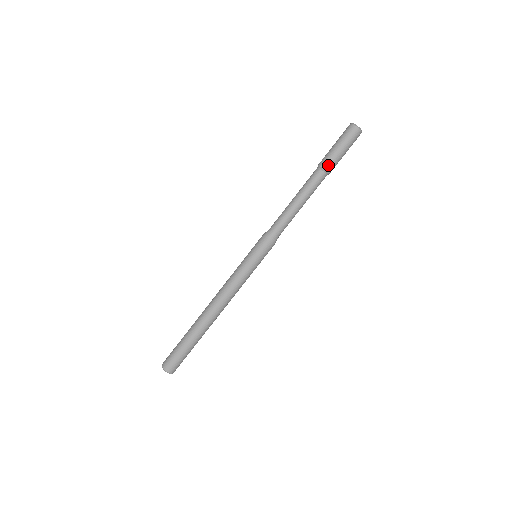
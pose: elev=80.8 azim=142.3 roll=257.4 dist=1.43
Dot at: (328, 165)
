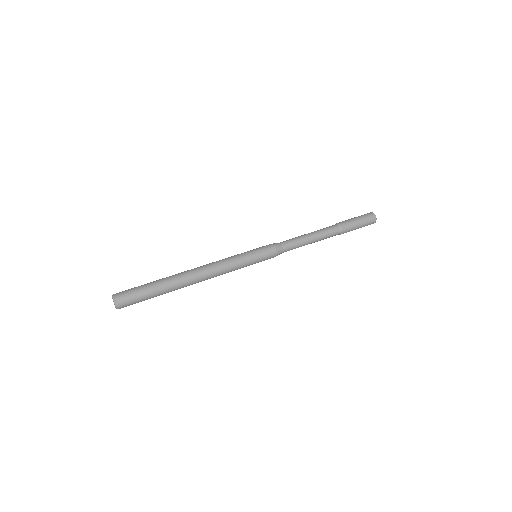
Dot at: (340, 222)
